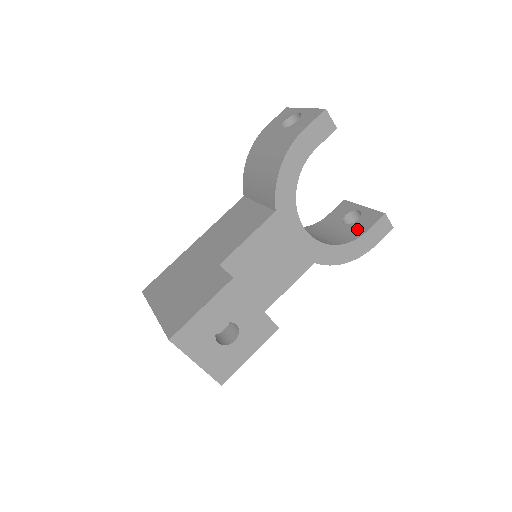
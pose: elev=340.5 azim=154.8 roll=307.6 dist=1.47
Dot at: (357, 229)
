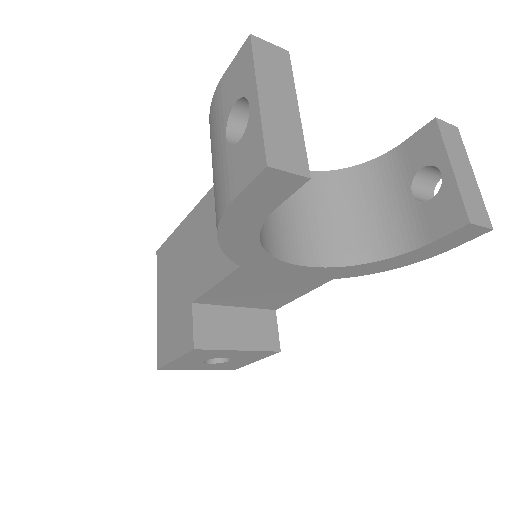
Dot at: (419, 225)
